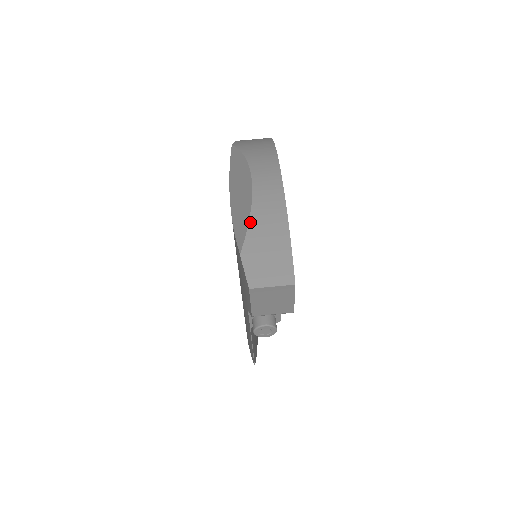
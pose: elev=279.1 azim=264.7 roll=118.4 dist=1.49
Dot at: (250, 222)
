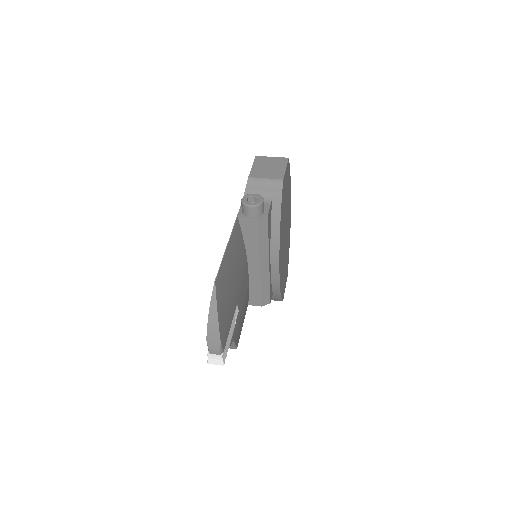
Dot at: occluded
